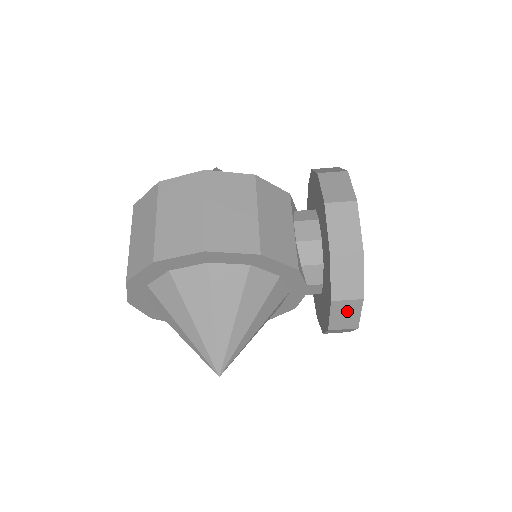
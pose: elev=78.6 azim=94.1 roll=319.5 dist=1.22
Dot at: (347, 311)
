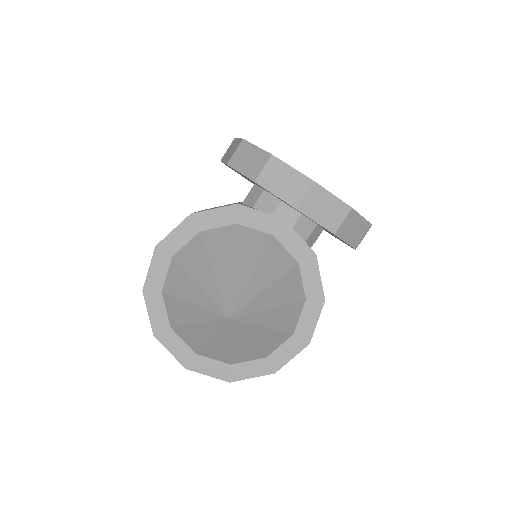
Dot at: (279, 177)
